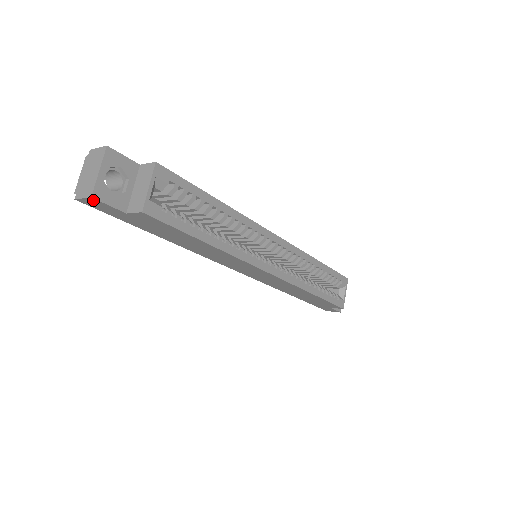
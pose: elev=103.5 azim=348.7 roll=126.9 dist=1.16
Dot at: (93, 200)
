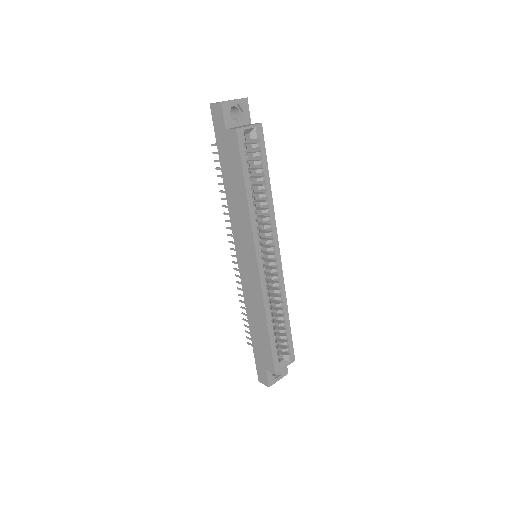
Dot at: (219, 106)
